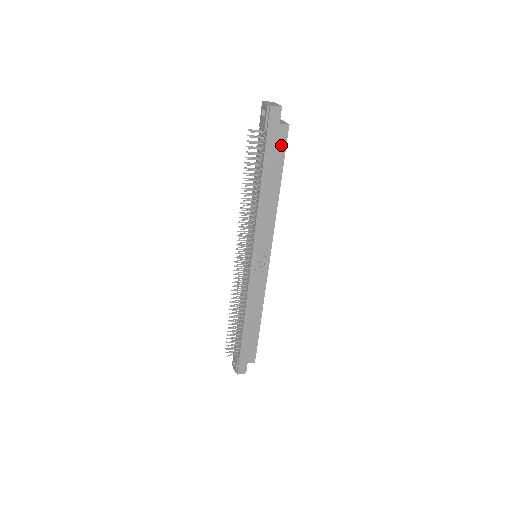
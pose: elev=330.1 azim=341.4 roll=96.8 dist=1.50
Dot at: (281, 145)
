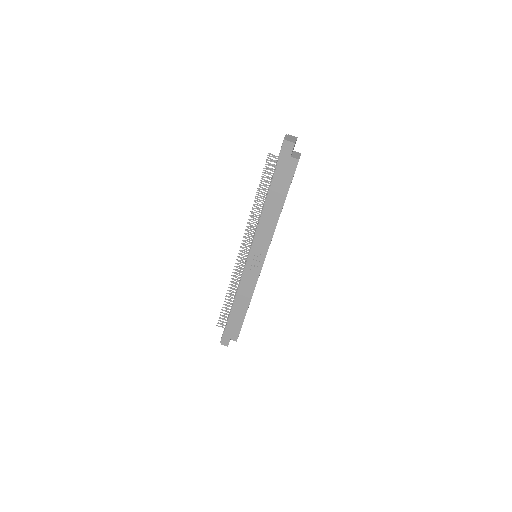
Dot at: (289, 174)
